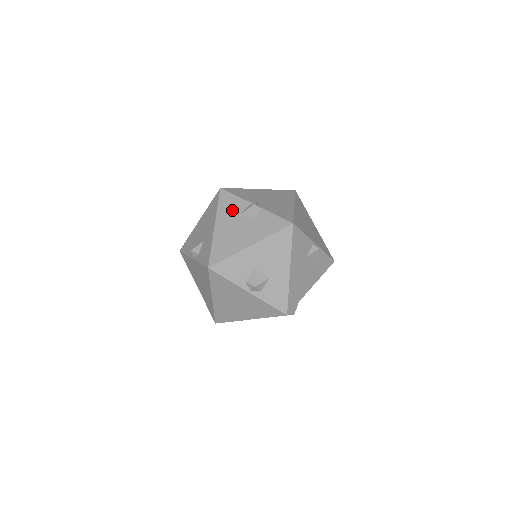
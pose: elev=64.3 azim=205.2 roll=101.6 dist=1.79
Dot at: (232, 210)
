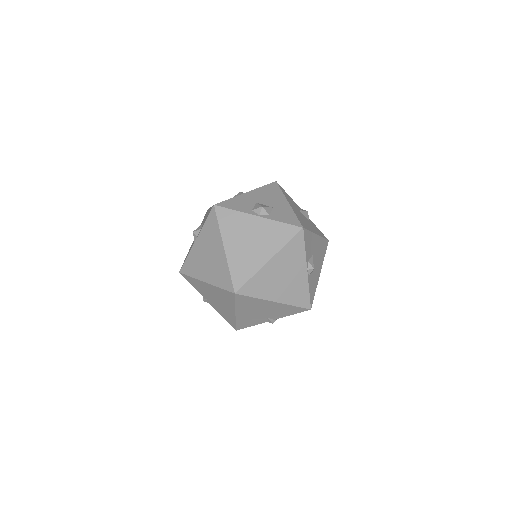
Dot at: occluded
